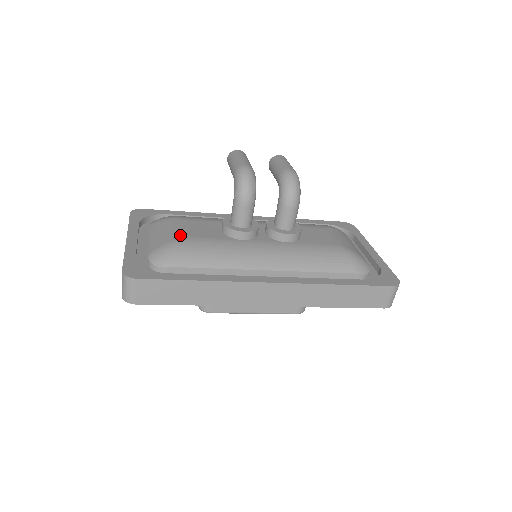
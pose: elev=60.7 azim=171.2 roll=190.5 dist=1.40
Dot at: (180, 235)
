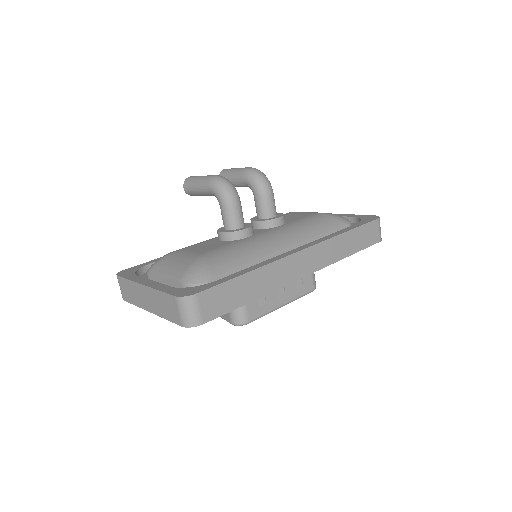
Dot at: (195, 255)
